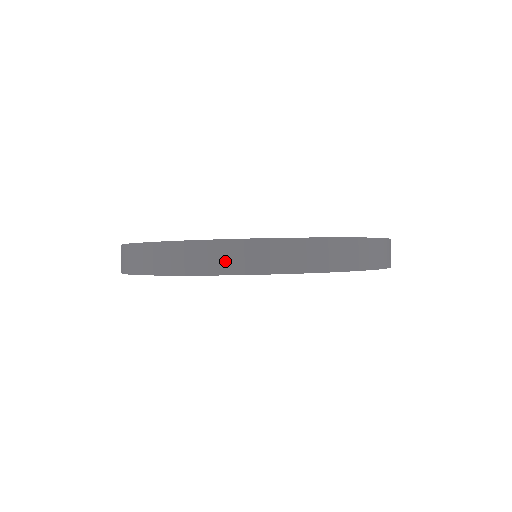
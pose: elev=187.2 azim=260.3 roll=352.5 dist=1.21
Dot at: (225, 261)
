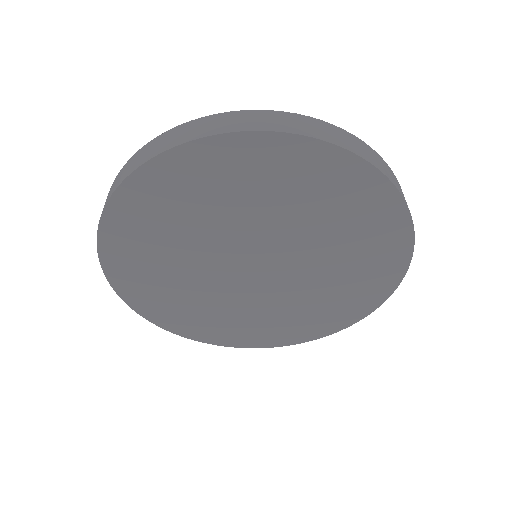
Dot at: (159, 146)
